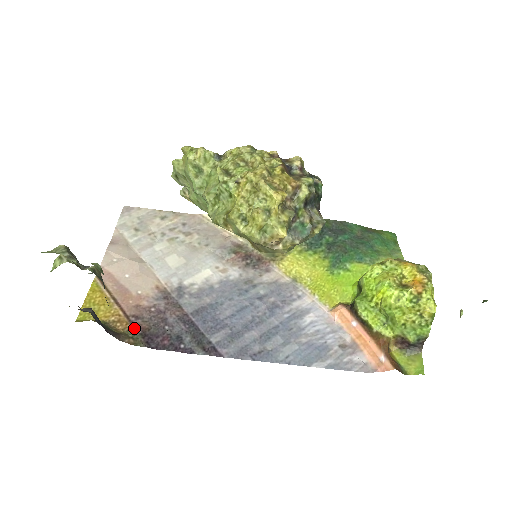
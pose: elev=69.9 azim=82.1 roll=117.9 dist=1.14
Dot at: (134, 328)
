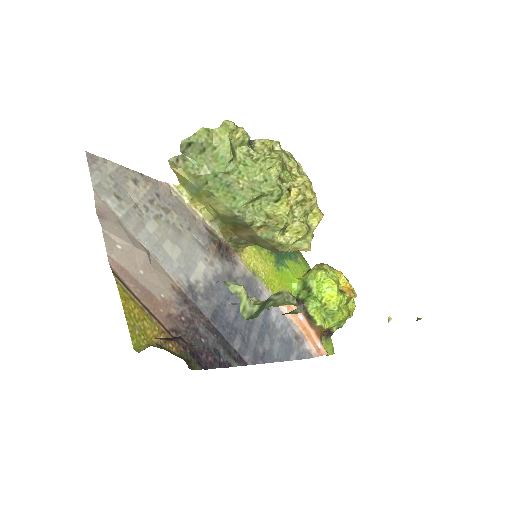
Dot at: (182, 347)
